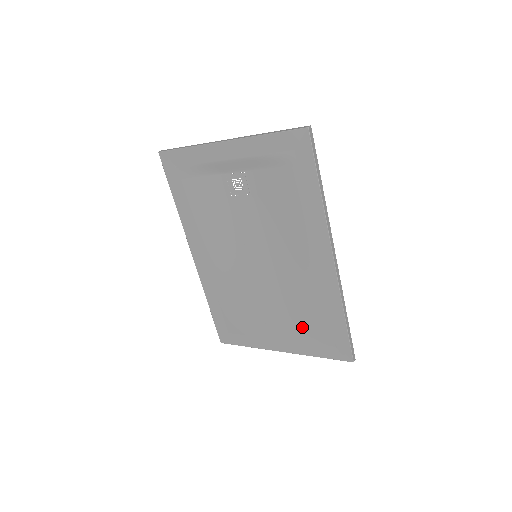
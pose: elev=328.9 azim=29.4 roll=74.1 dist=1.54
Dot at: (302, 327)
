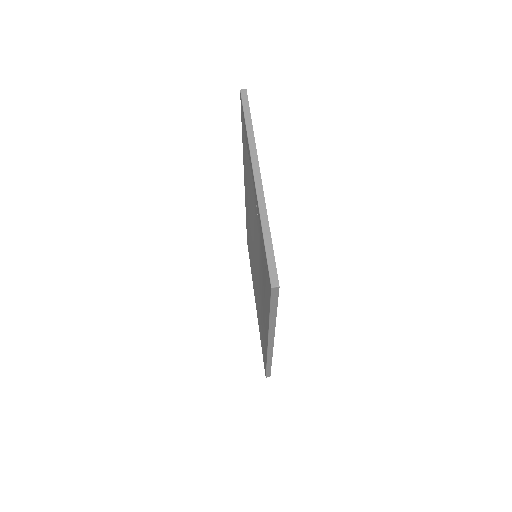
Dot at: (260, 321)
